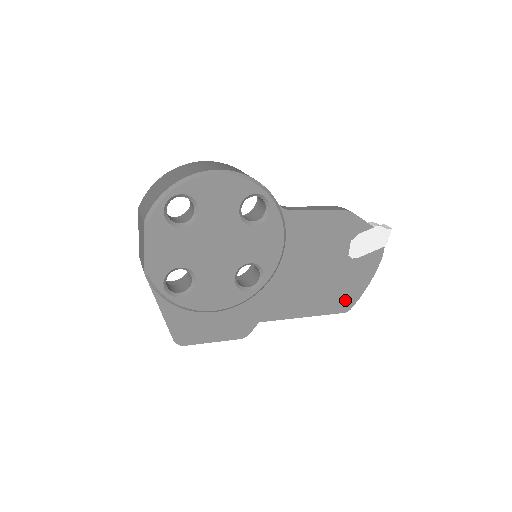
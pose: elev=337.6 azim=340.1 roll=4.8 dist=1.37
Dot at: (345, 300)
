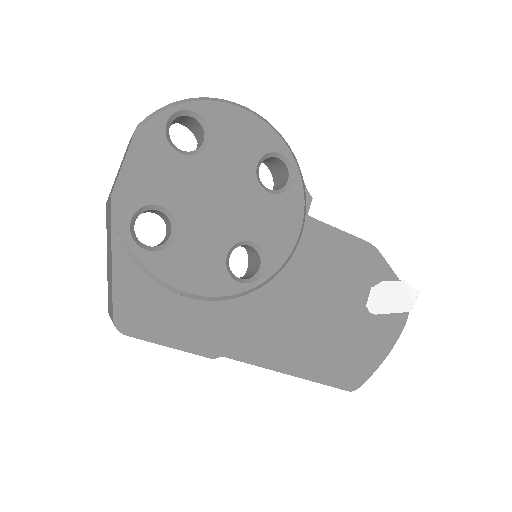
Dot at: (353, 371)
